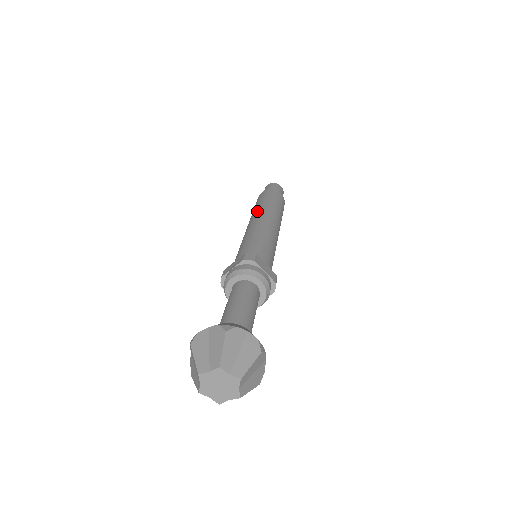
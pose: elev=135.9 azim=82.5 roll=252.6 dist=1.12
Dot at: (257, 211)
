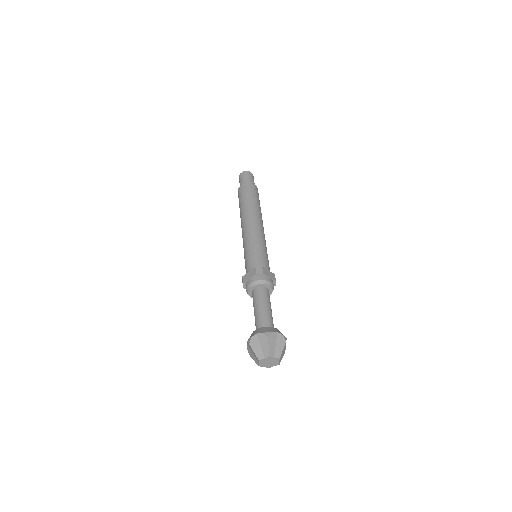
Dot at: (246, 213)
